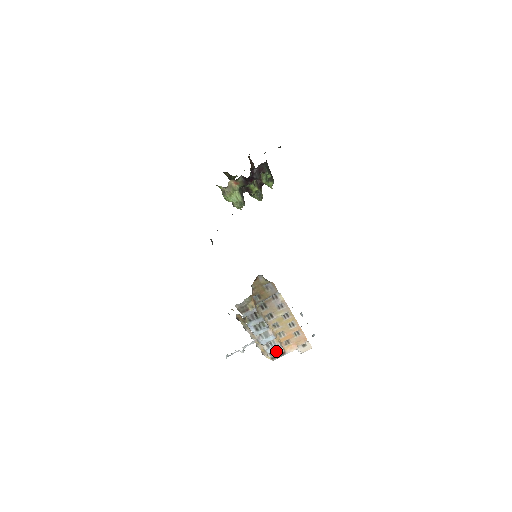
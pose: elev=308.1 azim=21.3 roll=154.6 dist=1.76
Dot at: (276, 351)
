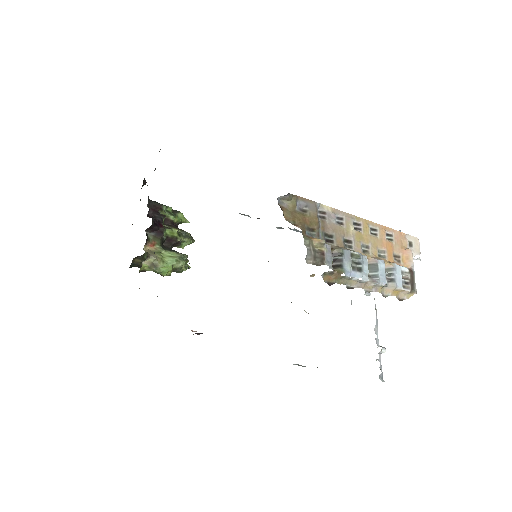
Dot at: (404, 278)
